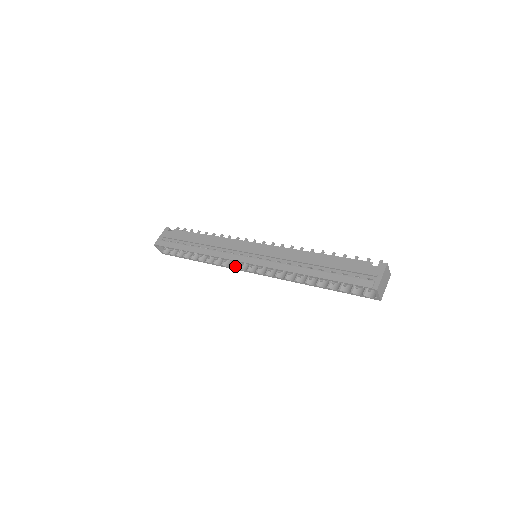
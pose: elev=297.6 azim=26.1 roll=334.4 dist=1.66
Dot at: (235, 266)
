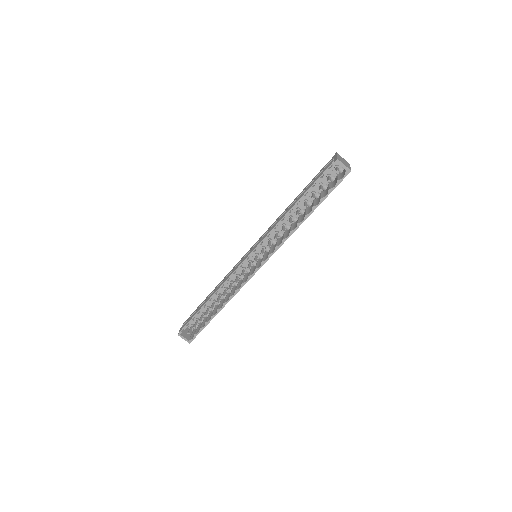
Dot at: (246, 280)
